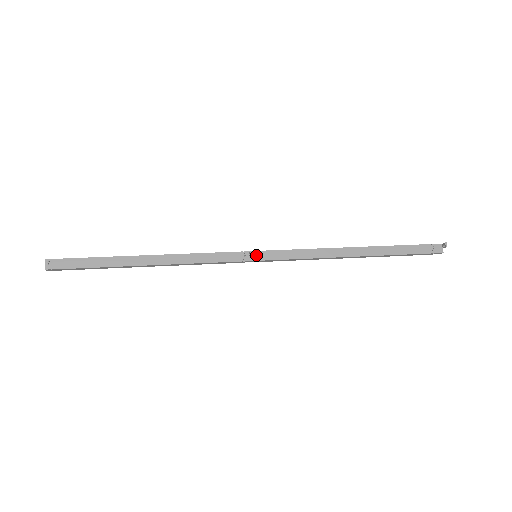
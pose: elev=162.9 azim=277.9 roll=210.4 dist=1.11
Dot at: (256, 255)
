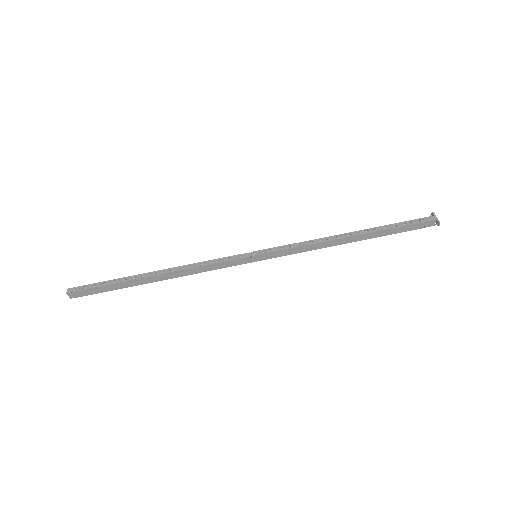
Dot at: (256, 258)
